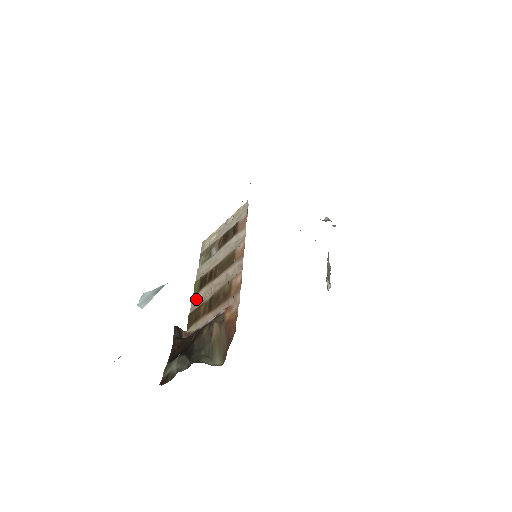
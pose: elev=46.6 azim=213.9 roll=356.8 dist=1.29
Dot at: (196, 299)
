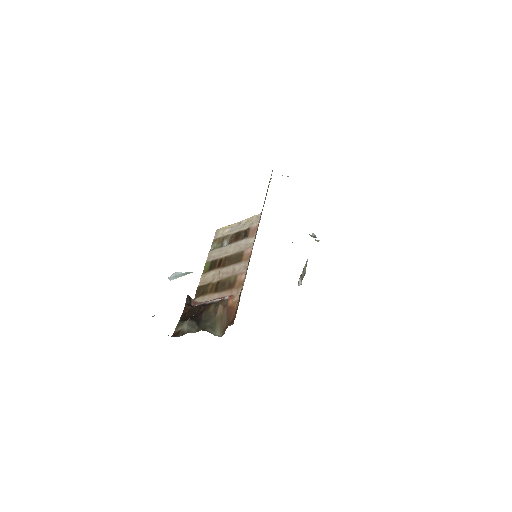
Dot at: (205, 277)
